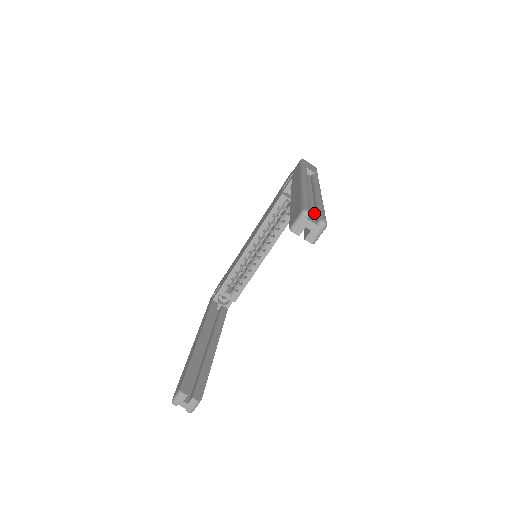
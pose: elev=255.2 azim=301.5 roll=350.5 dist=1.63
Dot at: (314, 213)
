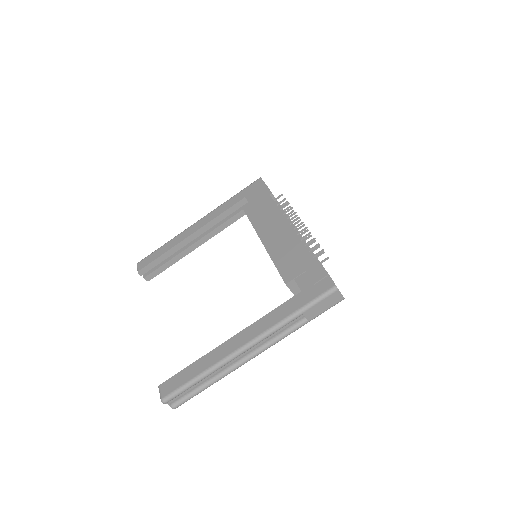
Dot at: (189, 390)
